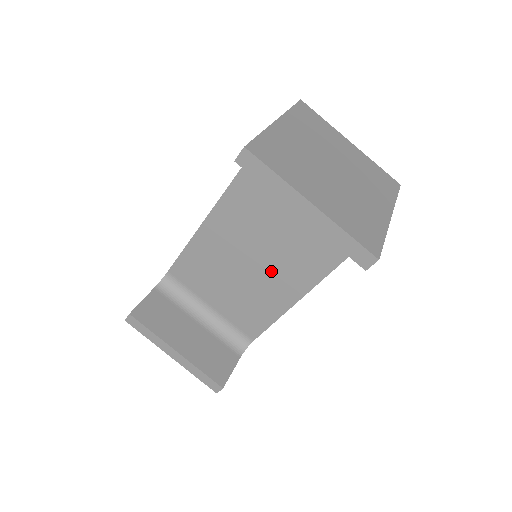
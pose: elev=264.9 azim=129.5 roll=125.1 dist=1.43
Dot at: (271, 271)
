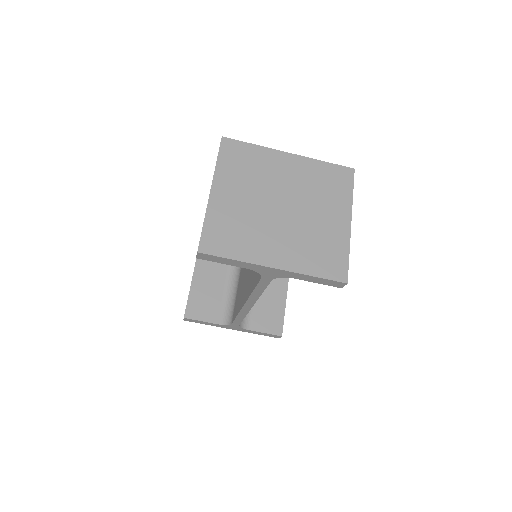
Dot at: occluded
